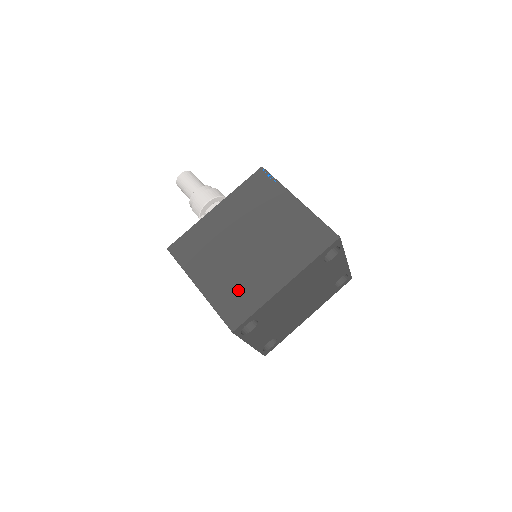
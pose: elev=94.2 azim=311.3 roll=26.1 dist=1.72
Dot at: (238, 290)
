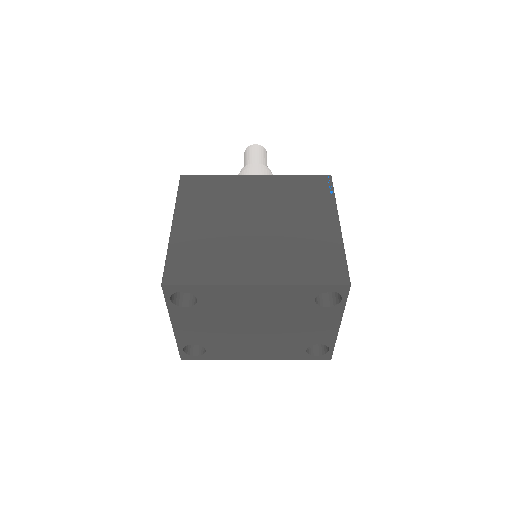
Dot at: (206, 254)
